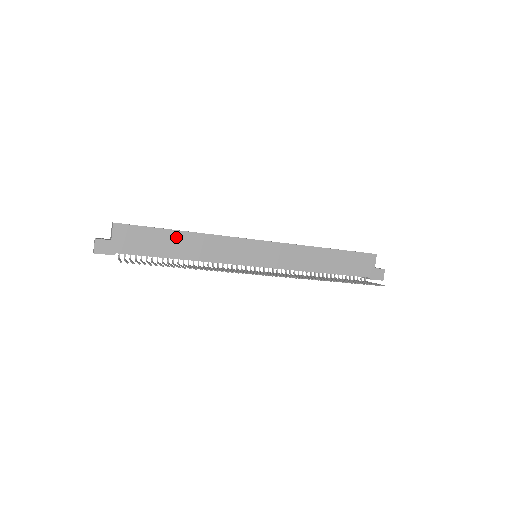
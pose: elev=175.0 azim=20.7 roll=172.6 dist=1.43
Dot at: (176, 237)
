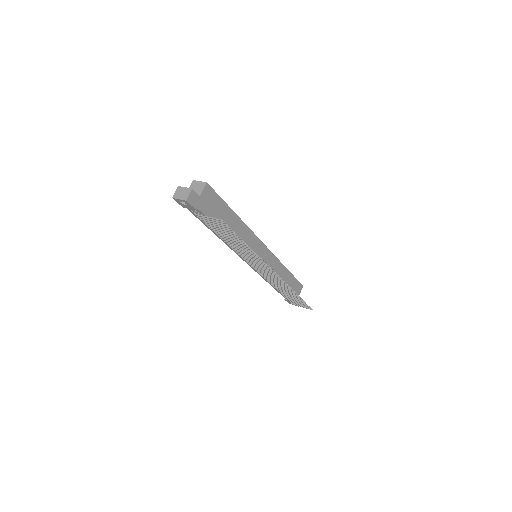
Dot at: (231, 216)
